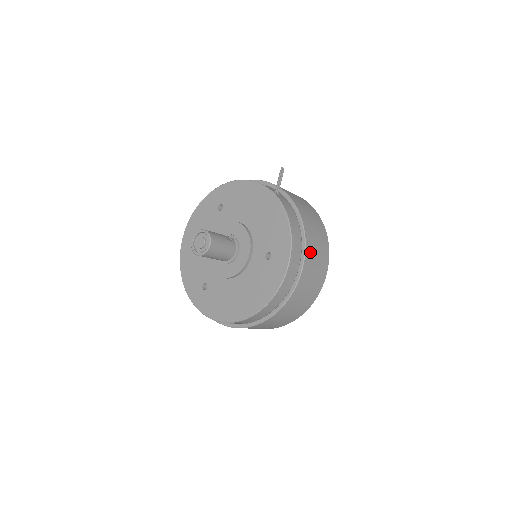
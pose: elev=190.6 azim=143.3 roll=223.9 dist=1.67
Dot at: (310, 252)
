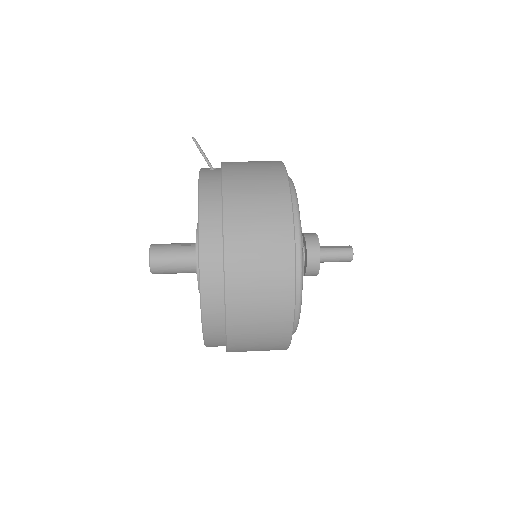
Dot at: (236, 217)
